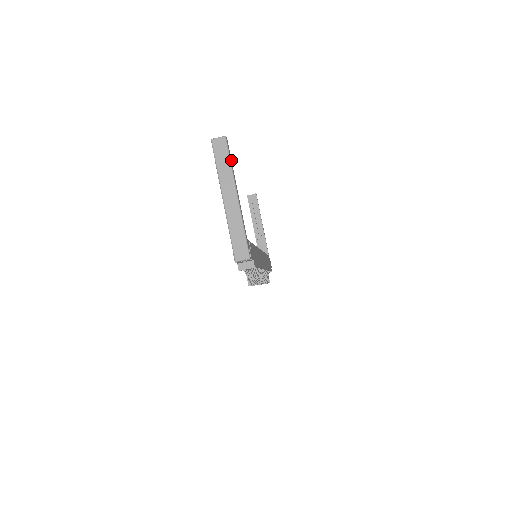
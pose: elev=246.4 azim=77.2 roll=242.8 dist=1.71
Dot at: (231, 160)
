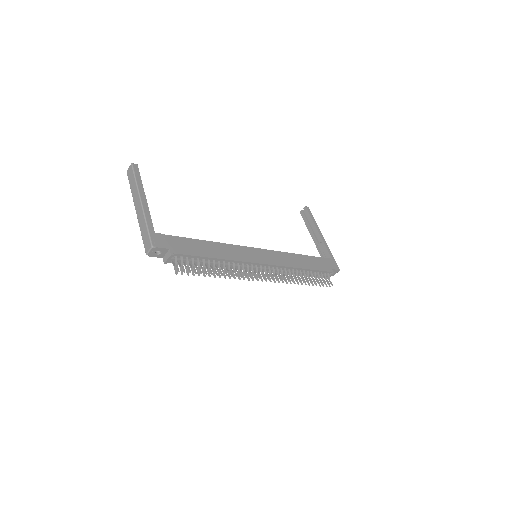
Dot at: (140, 178)
